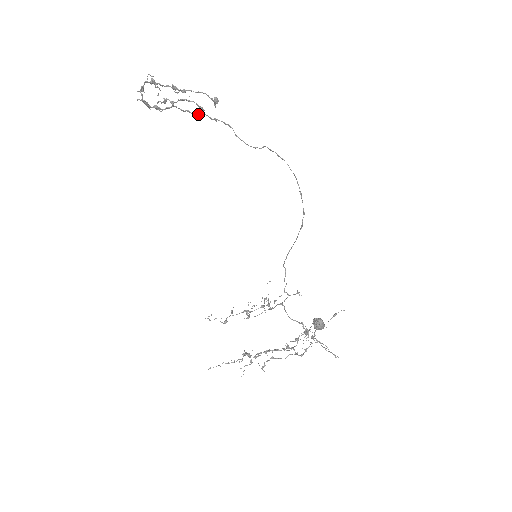
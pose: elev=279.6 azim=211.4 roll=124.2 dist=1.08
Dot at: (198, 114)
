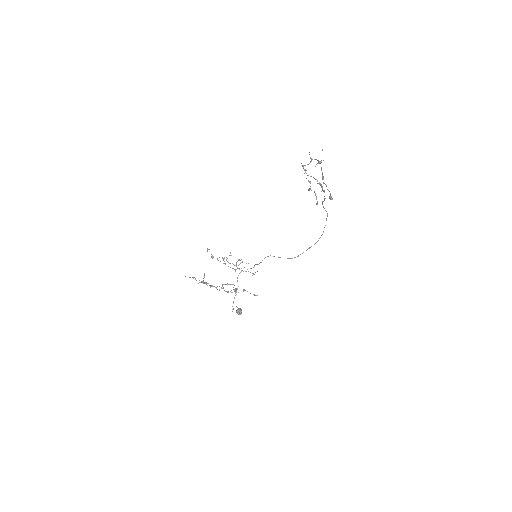
Dot at: occluded
